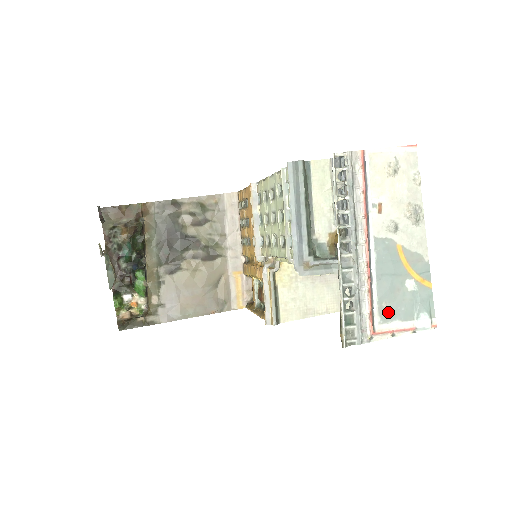
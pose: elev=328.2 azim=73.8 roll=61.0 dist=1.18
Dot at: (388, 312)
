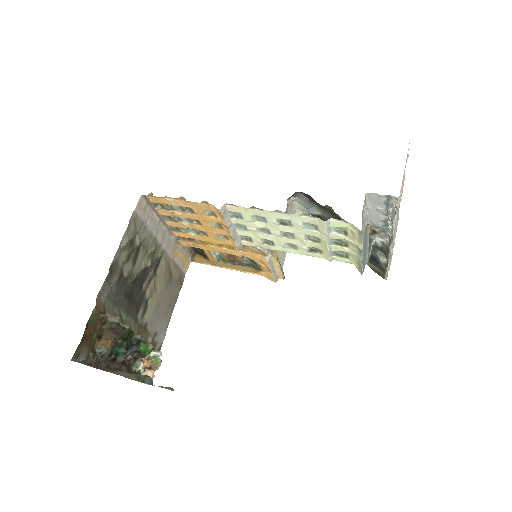
Dot at: occluded
